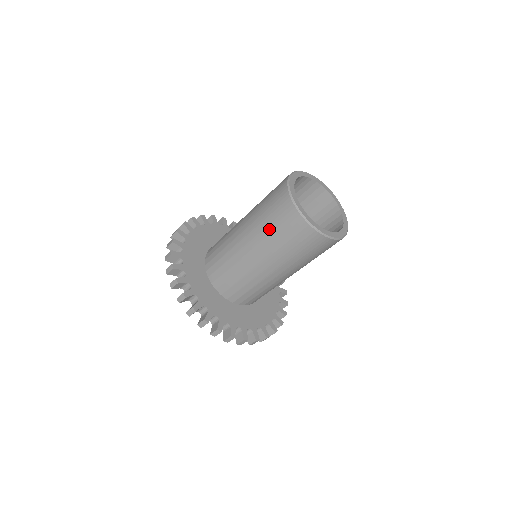
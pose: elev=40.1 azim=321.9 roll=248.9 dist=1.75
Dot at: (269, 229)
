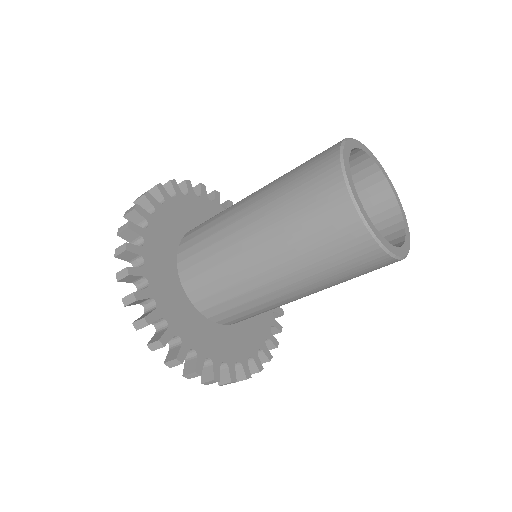
Dot at: (293, 220)
